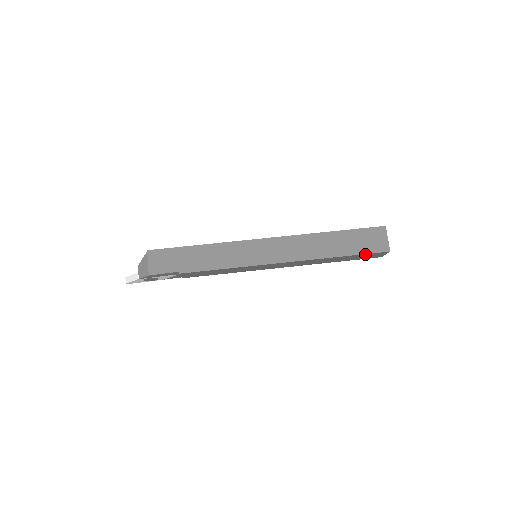
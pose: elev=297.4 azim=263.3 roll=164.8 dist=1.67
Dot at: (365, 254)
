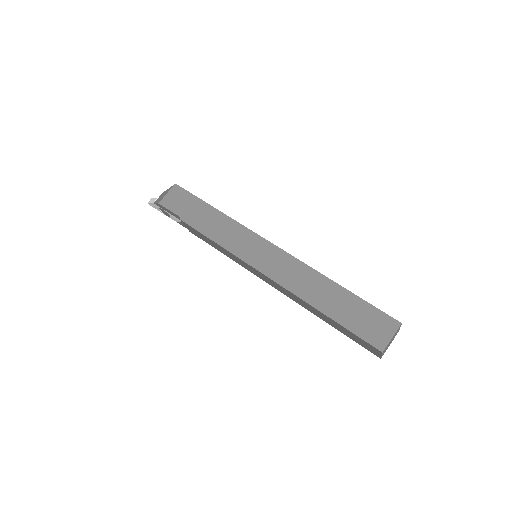
Dot at: (353, 333)
